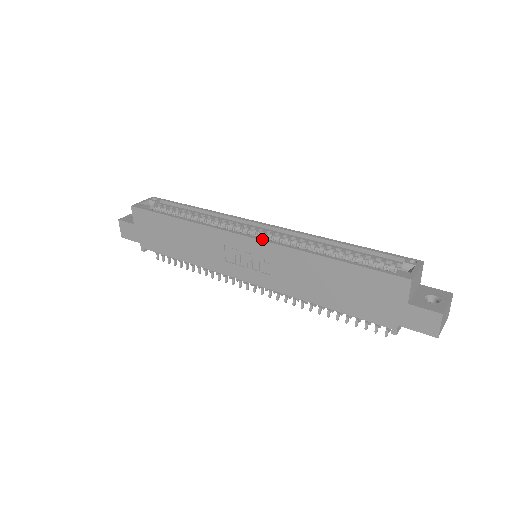
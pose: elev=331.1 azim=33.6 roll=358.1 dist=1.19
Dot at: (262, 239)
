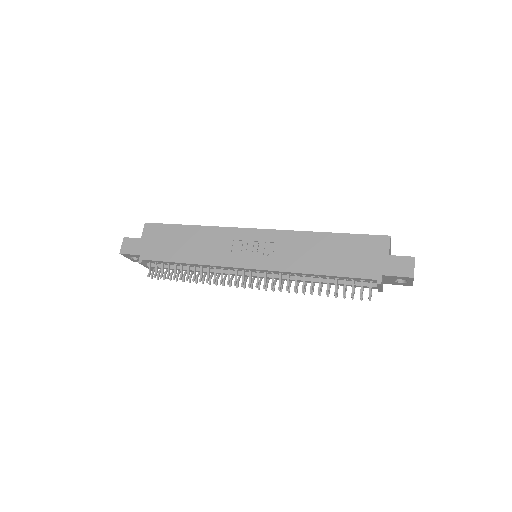
Dot at: (271, 229)
